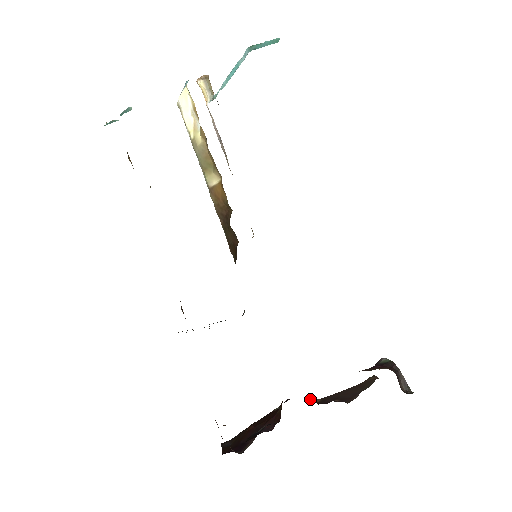
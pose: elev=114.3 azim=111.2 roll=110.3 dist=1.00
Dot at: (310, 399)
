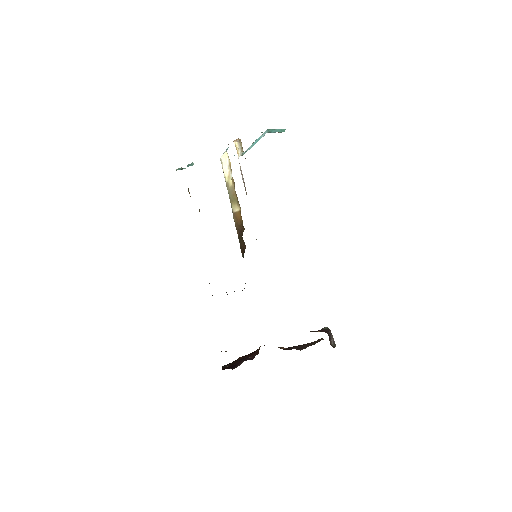
Dot at: (280, 347)
